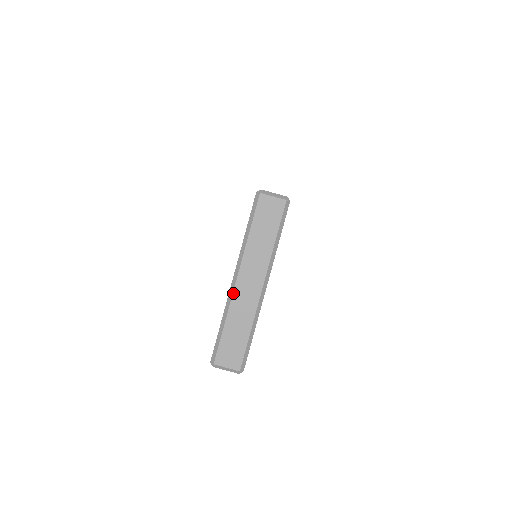
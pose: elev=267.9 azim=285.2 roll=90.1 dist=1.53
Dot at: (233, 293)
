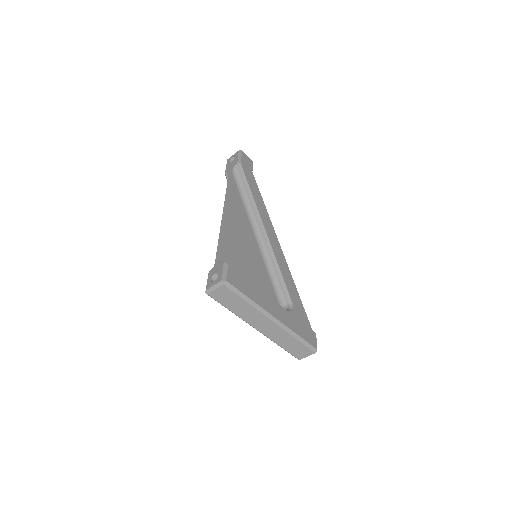
Dot at: (264, 335)
